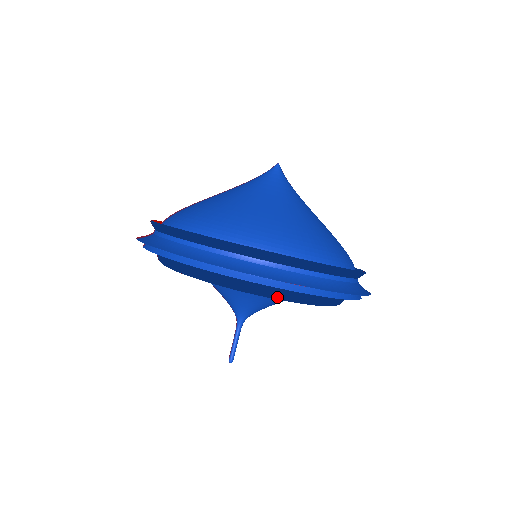
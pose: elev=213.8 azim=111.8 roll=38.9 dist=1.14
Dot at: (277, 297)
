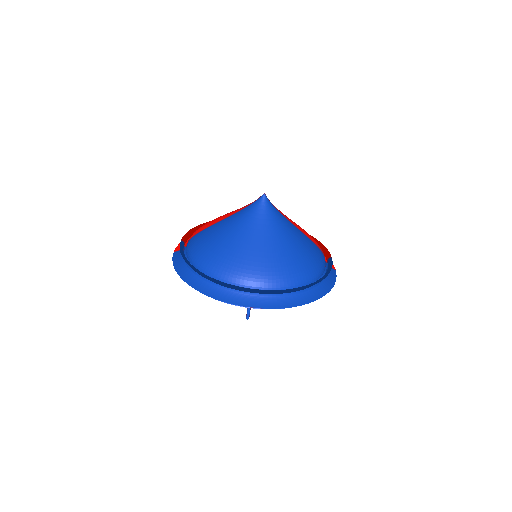
Dot at: occluded
